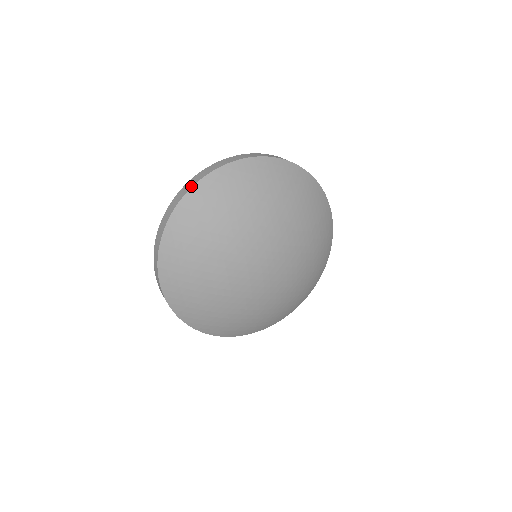
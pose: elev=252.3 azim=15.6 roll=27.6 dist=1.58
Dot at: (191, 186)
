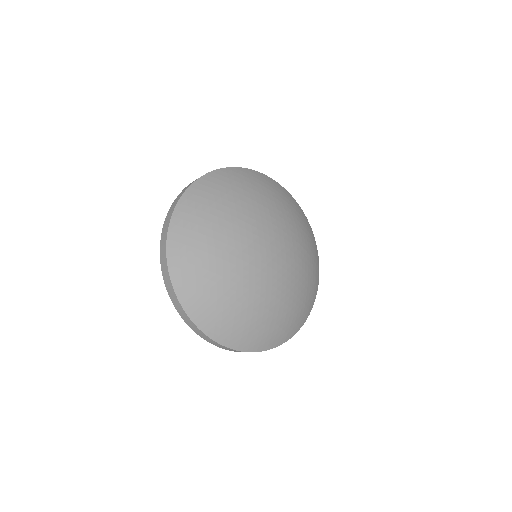
Dot at: (207, 173)
